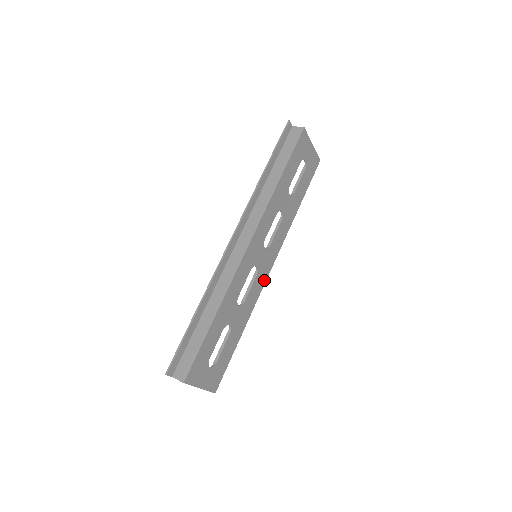
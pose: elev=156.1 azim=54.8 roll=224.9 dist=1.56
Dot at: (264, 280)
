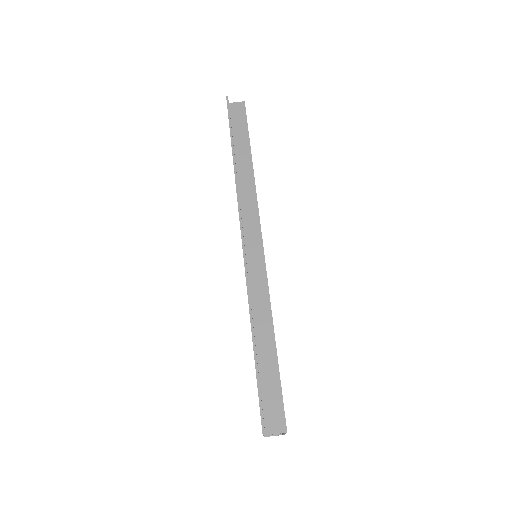
Dot at: occluded
